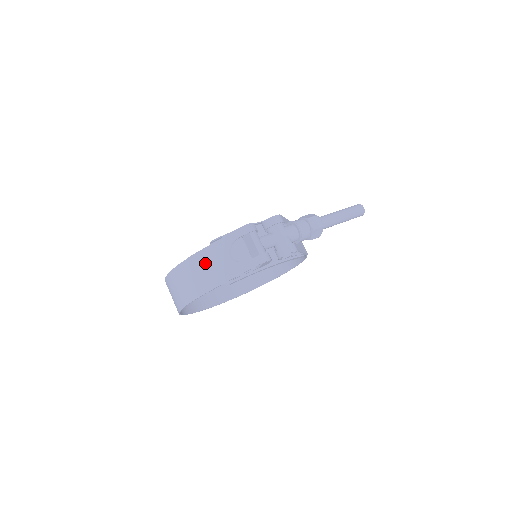
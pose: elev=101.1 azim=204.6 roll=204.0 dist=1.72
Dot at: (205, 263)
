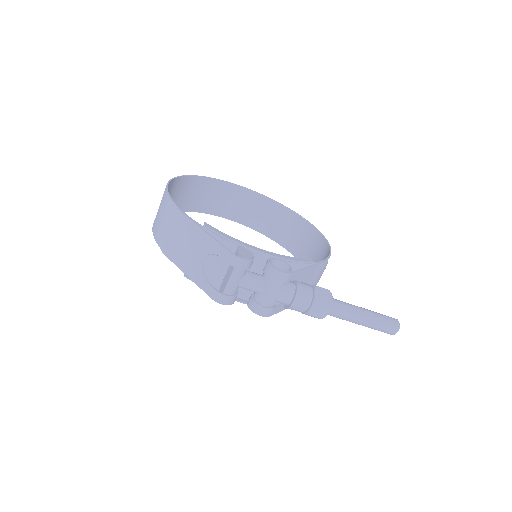
Dot at: (184, 234)
